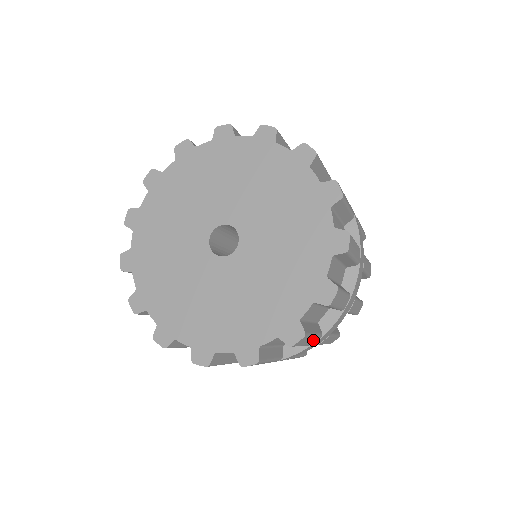
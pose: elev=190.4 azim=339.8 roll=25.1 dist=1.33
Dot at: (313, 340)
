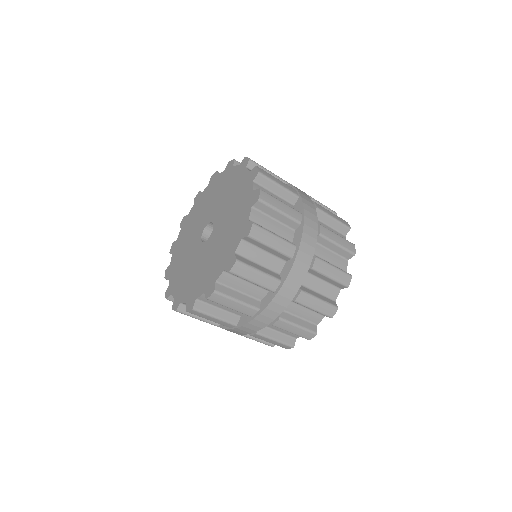
Dot at: (245, 309)
